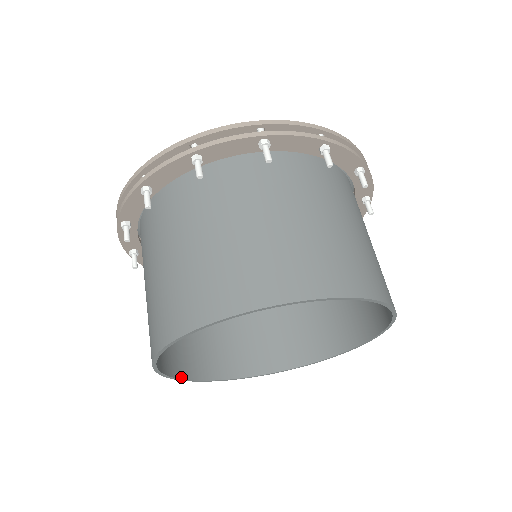
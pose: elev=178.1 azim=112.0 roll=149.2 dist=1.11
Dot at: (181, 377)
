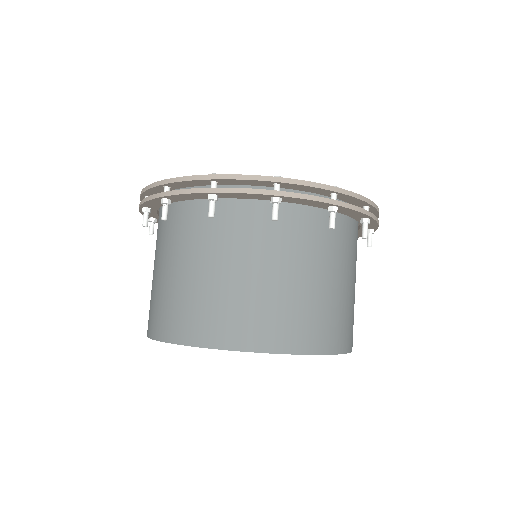
Dot at: occluded
